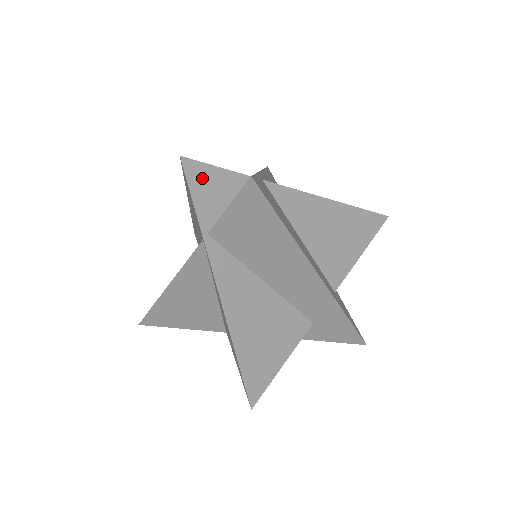
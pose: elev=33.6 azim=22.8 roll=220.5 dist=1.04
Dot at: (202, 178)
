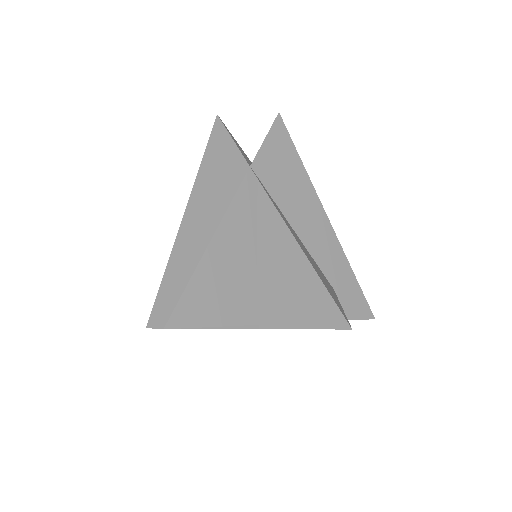
Dot at: (232, 136)
